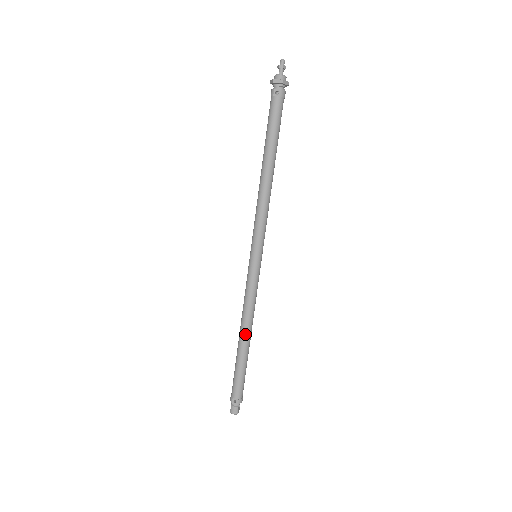
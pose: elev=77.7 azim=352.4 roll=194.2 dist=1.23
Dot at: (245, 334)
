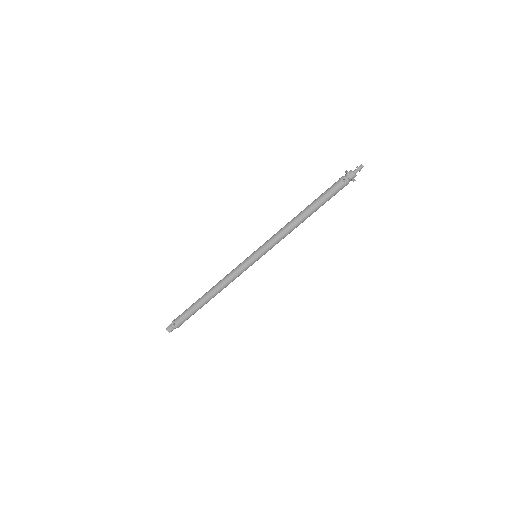
Dot at: (213, 293)
